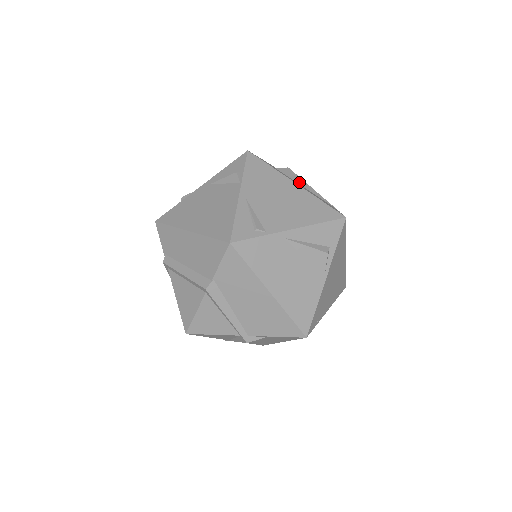
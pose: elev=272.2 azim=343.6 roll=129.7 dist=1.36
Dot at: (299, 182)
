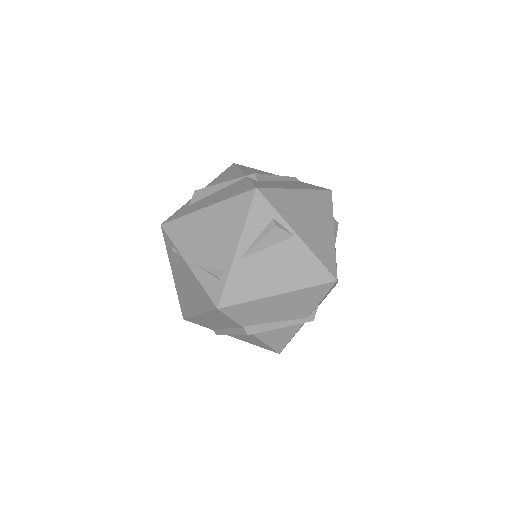
Dot at: (211, 192)
